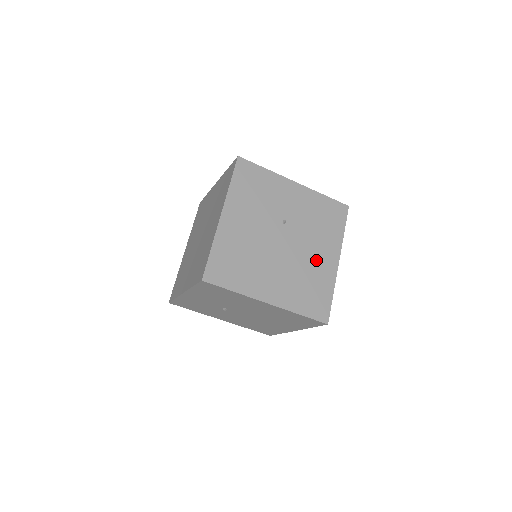
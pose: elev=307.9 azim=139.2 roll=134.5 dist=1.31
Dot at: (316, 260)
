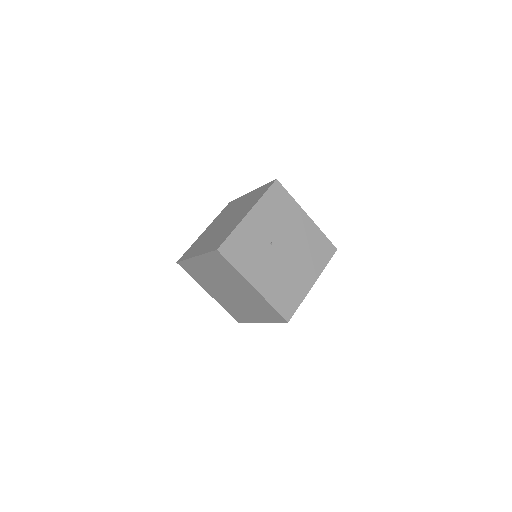
Dot at: occluded
